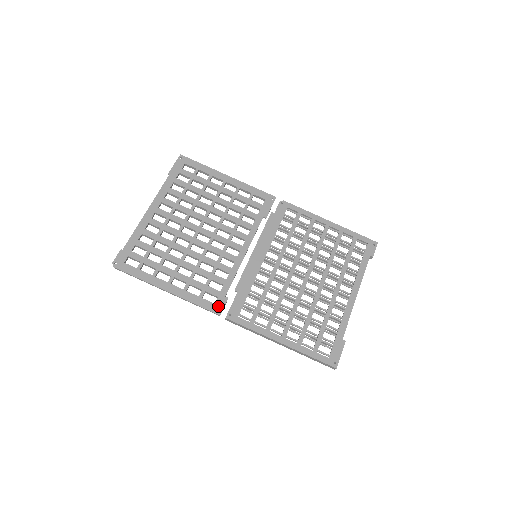
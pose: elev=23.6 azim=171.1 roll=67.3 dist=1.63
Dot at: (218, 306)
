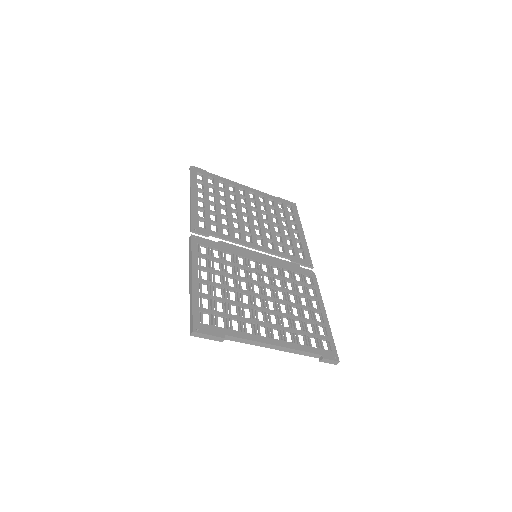
Dot at: (198, 229)
